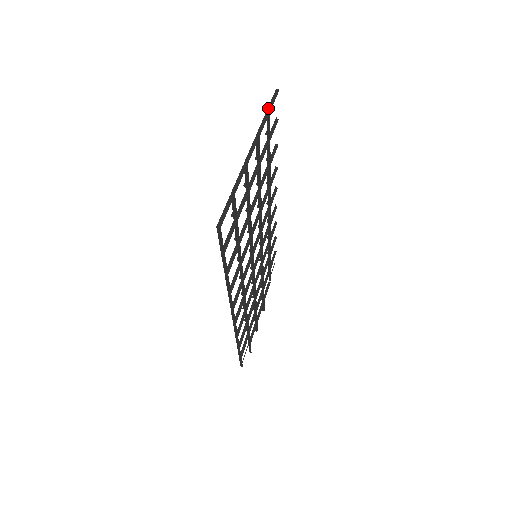
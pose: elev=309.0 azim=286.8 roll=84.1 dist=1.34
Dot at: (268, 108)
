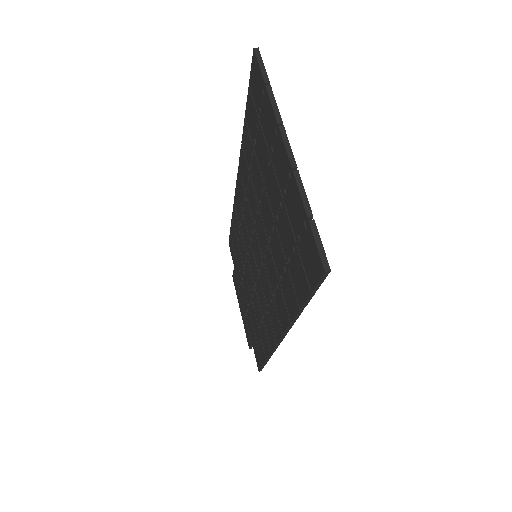
Dot at: (264, 79)
